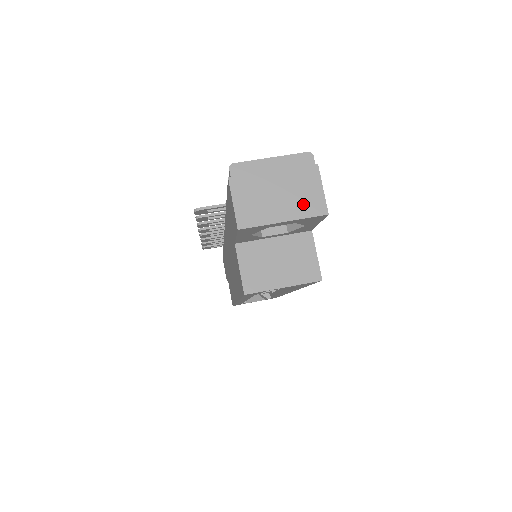
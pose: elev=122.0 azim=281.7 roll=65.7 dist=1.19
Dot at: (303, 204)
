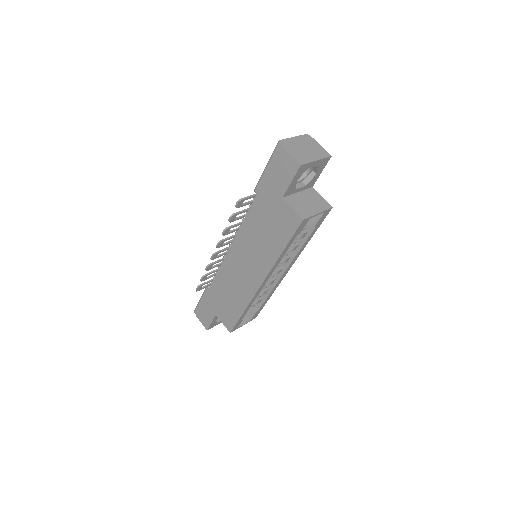
Dot at: (319, 153)
